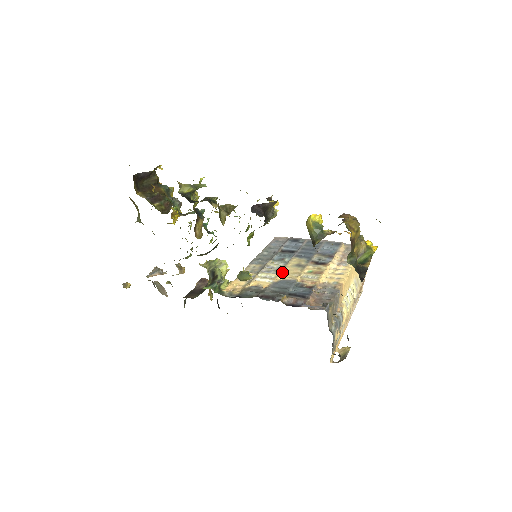
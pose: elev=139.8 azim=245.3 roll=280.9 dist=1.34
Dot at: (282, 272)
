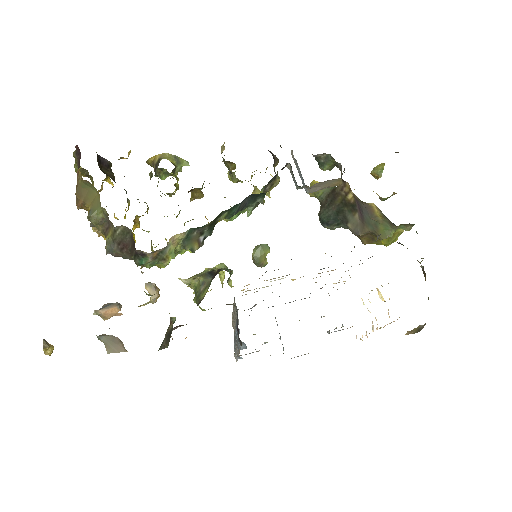
Dot at: occluded
